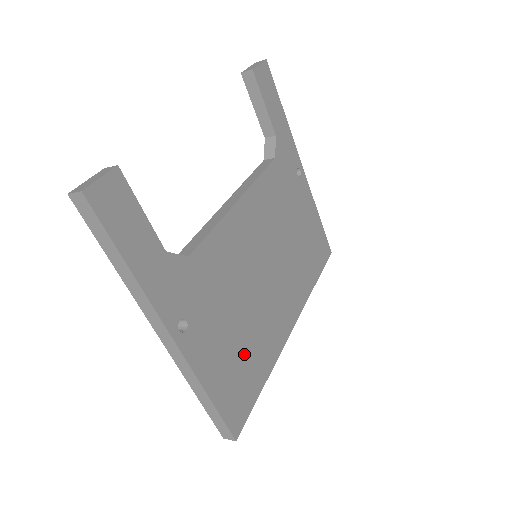
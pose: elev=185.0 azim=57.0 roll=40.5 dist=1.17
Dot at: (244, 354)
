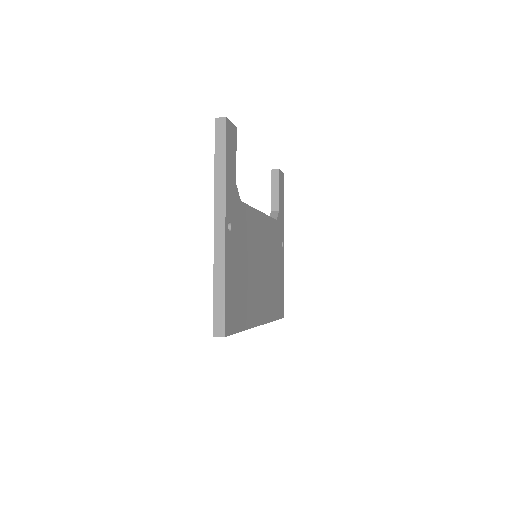
Dot at: (241, 293)
